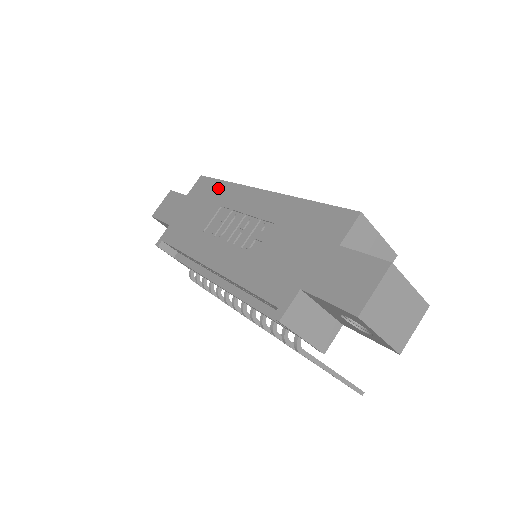
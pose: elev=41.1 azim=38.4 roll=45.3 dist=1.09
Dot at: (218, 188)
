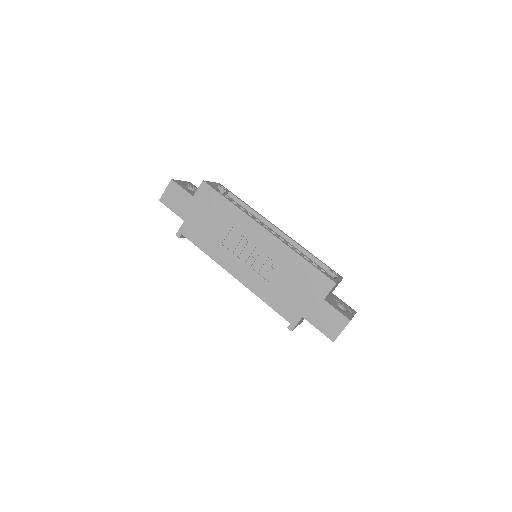
Dot at: (226, 207)
